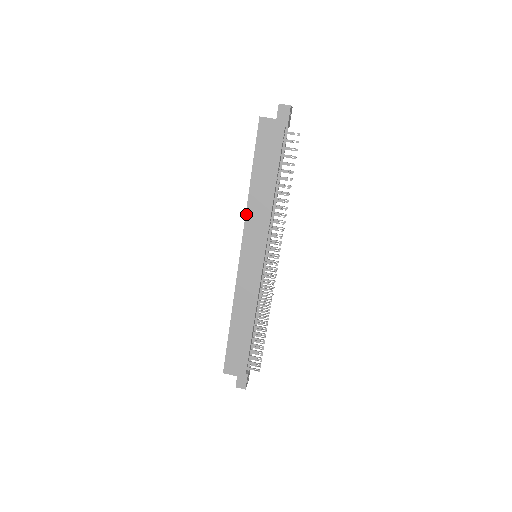
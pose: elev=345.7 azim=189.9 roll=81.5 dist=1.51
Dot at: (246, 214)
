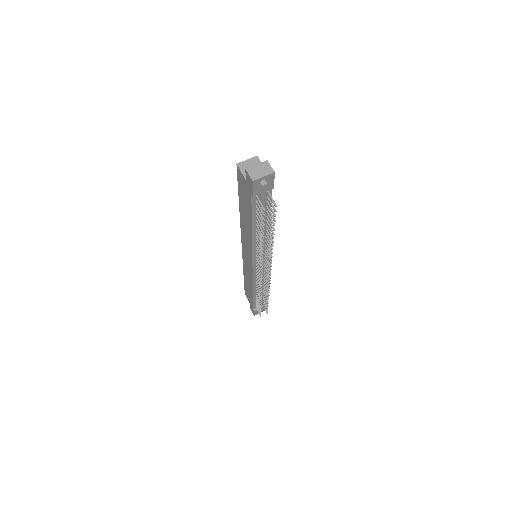
Dot at: (241, 226)
